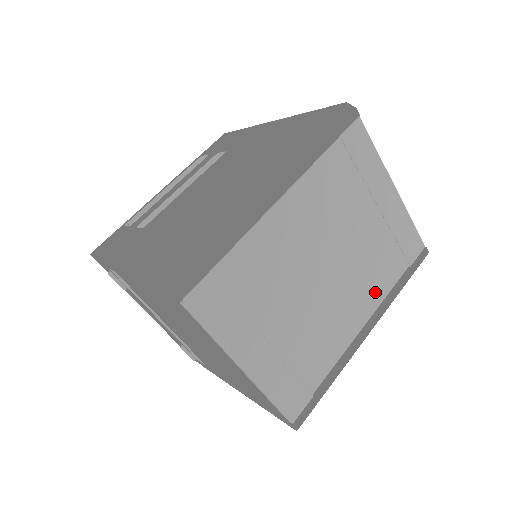
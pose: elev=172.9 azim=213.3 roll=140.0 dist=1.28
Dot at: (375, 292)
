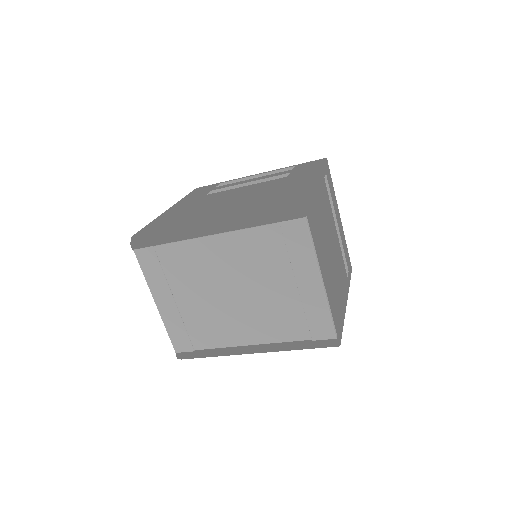
Dot at: (270, 333)
